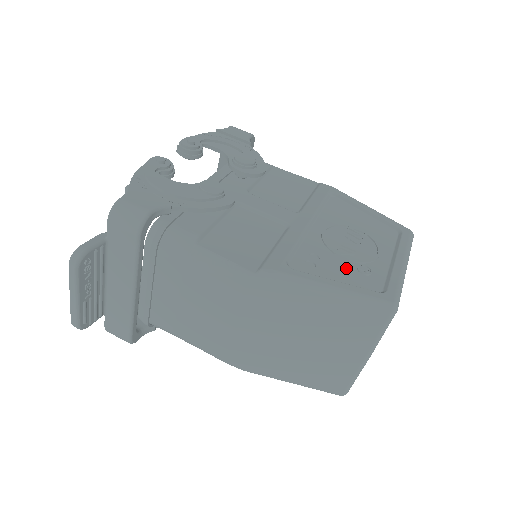
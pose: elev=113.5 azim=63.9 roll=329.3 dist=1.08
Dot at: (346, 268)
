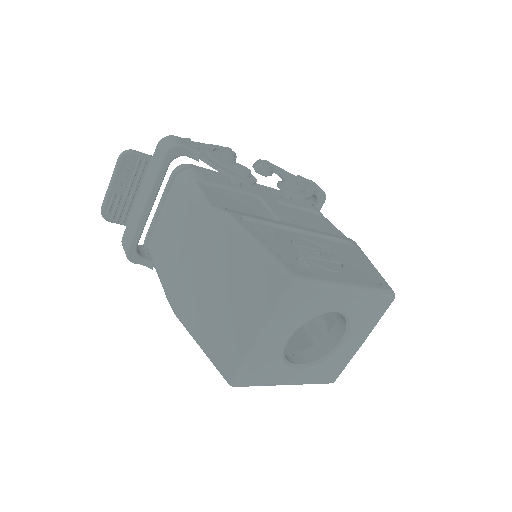
Dot at: (288, 251)
